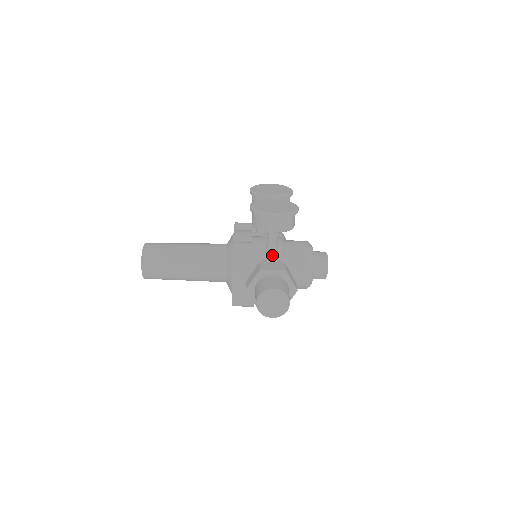
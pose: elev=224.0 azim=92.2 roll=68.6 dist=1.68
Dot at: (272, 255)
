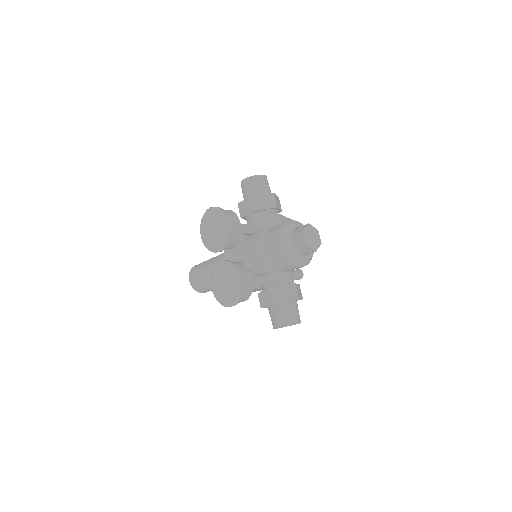
Dot at: occluded
